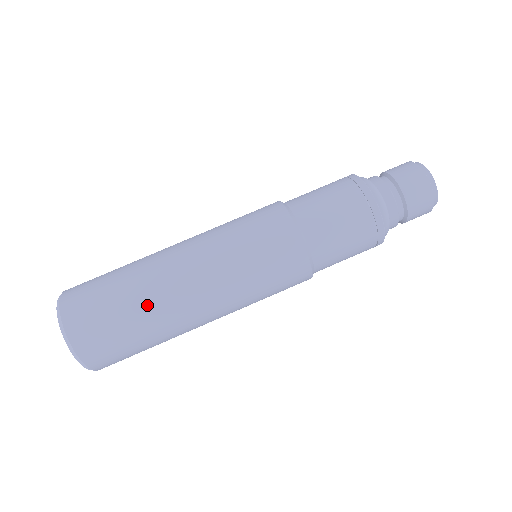
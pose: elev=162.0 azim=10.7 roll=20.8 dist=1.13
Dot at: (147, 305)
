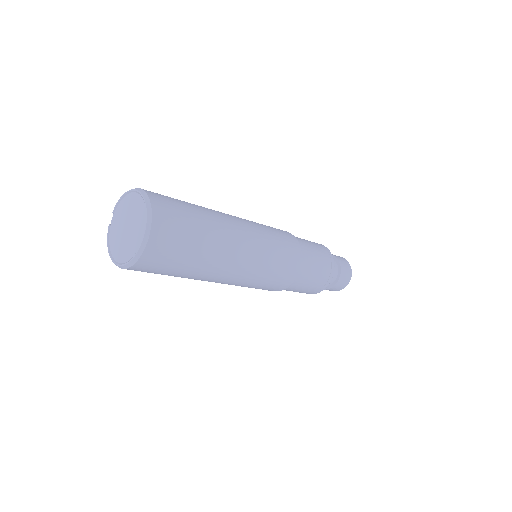
Dot at: (212, 240)
